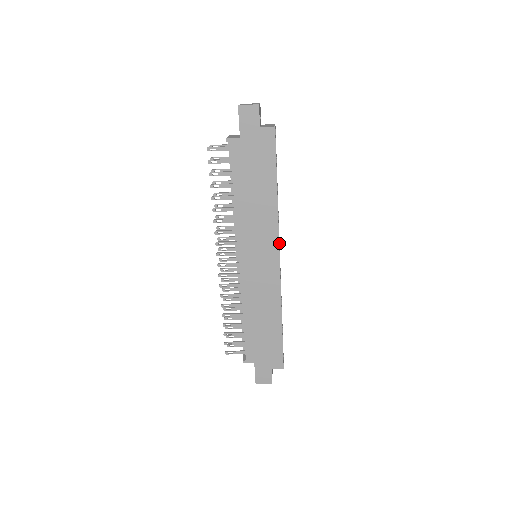
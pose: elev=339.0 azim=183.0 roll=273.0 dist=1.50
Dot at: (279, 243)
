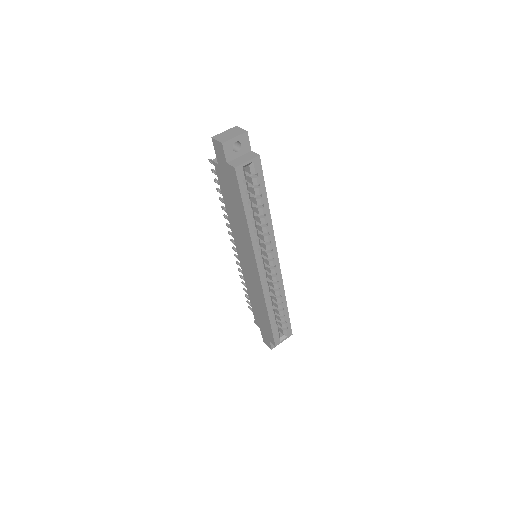
Dot at: (272, 256)
